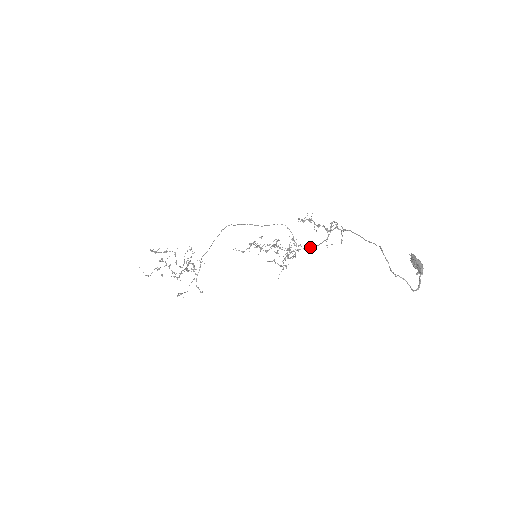
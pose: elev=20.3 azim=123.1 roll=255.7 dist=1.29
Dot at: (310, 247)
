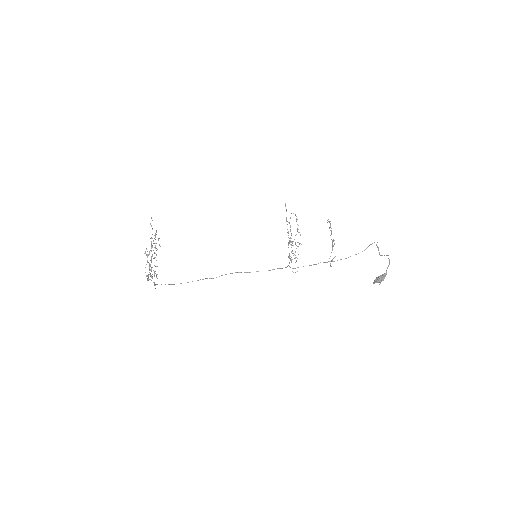
Dot at: occluded
